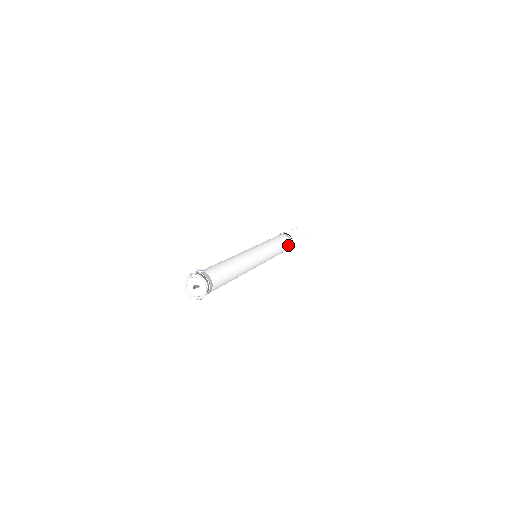
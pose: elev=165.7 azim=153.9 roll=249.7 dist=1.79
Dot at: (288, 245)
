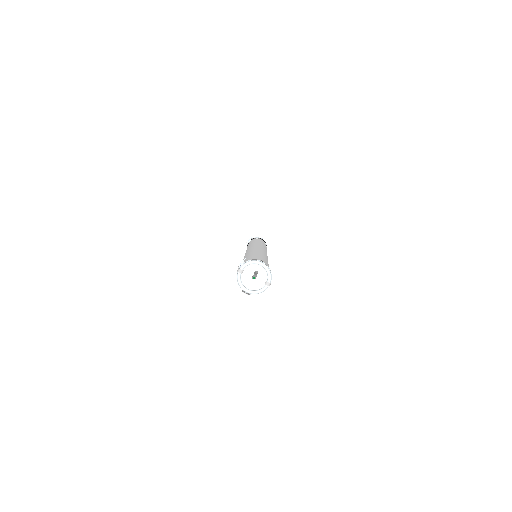
Dot at: occluded
